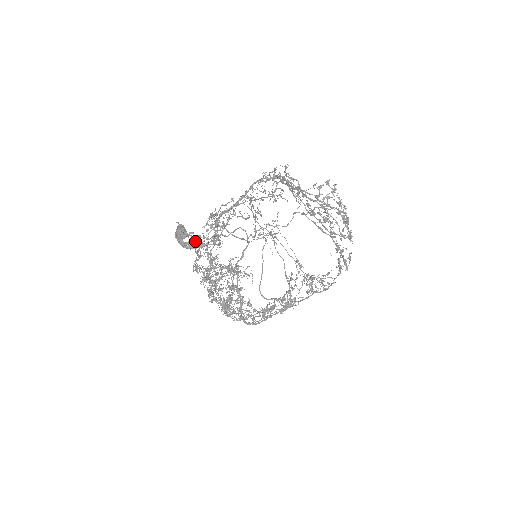
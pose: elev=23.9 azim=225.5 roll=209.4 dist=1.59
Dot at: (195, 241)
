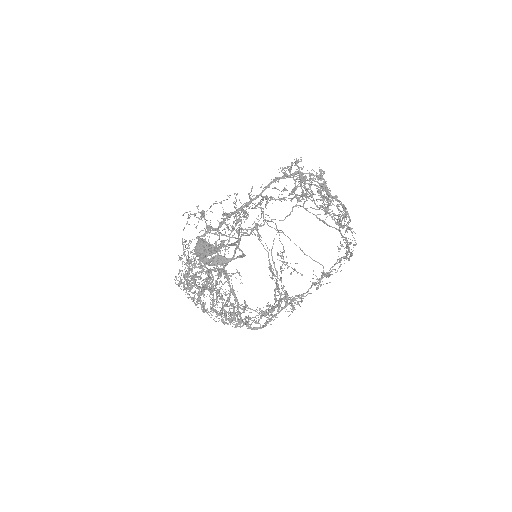
Dot at: (220, 256)
